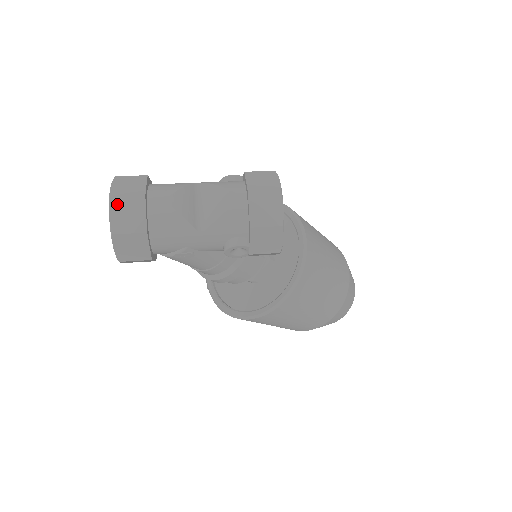
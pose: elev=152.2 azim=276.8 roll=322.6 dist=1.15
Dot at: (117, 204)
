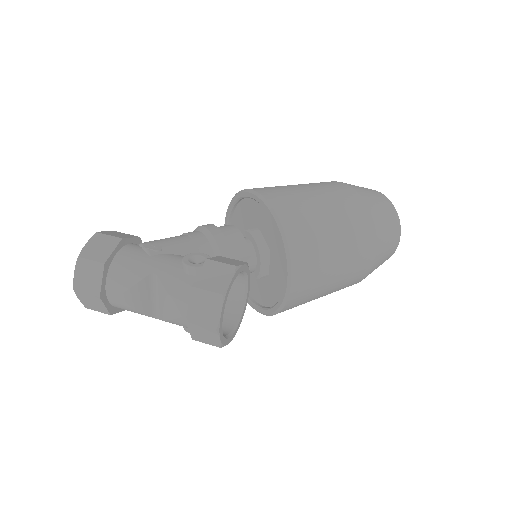
Dot at: (81, 295)
